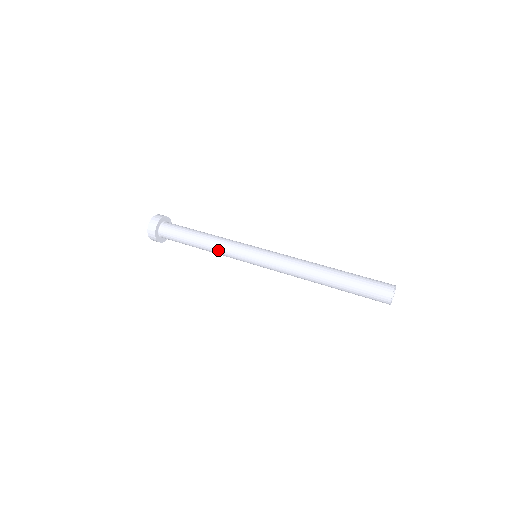
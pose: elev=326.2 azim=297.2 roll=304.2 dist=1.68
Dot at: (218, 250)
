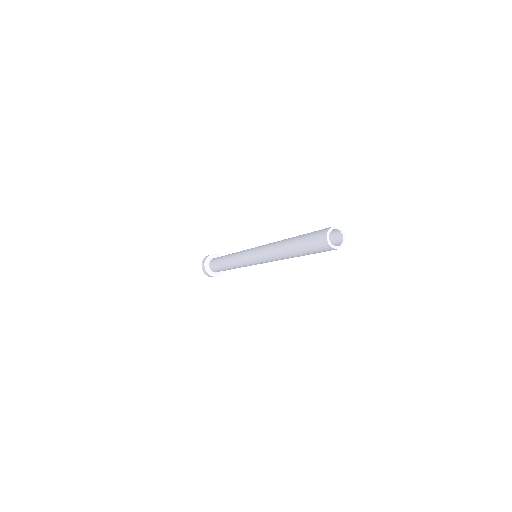
Dot at: (234, 255)
